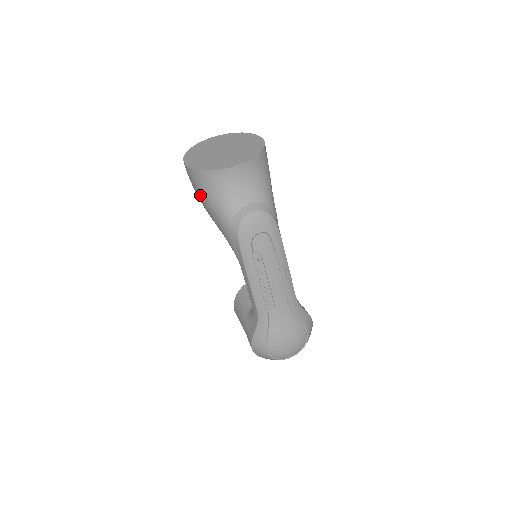
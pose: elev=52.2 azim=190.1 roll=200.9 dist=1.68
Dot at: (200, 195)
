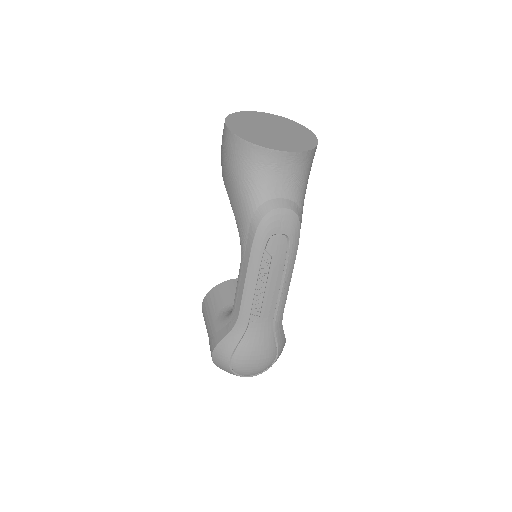
Dot at: (229, 167)
